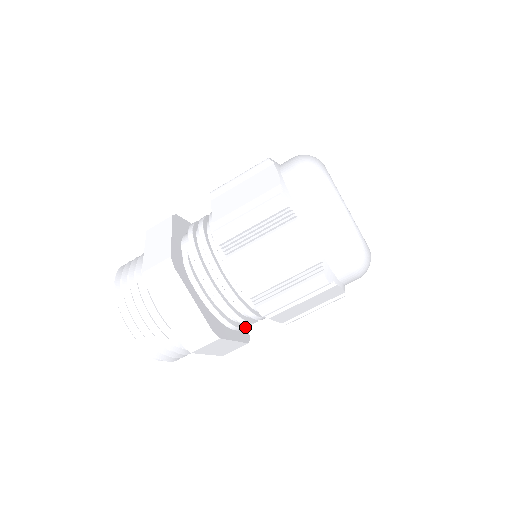
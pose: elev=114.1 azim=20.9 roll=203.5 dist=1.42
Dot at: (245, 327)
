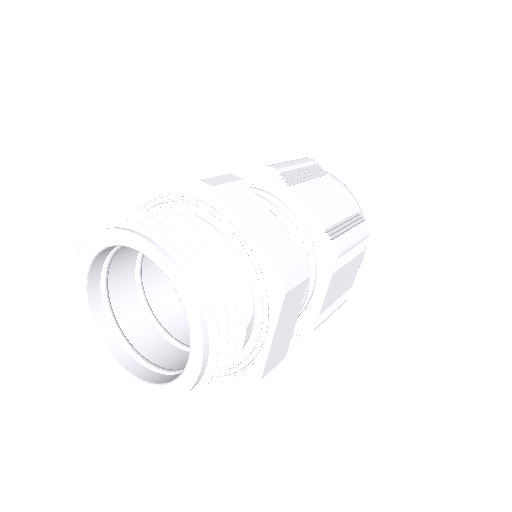
Dot at: occluded
